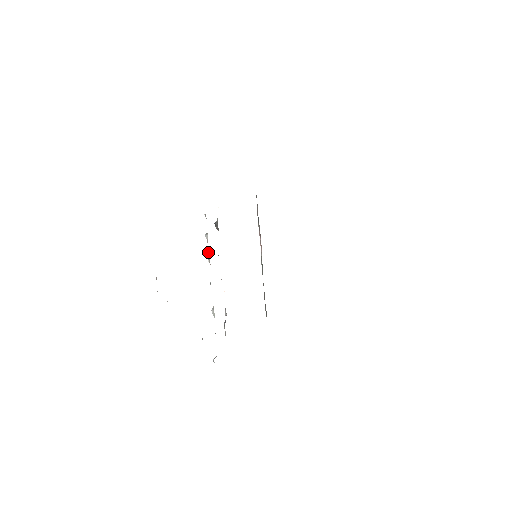
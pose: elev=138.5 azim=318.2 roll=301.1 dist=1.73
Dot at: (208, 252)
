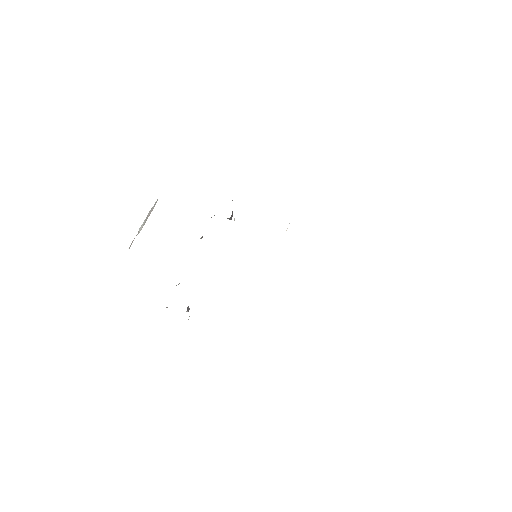
Dot at: occluded
